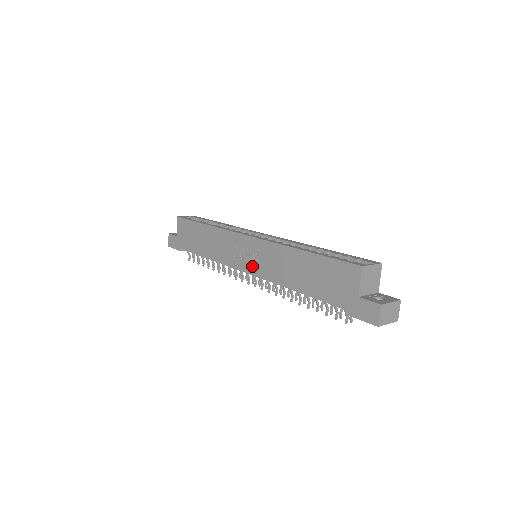
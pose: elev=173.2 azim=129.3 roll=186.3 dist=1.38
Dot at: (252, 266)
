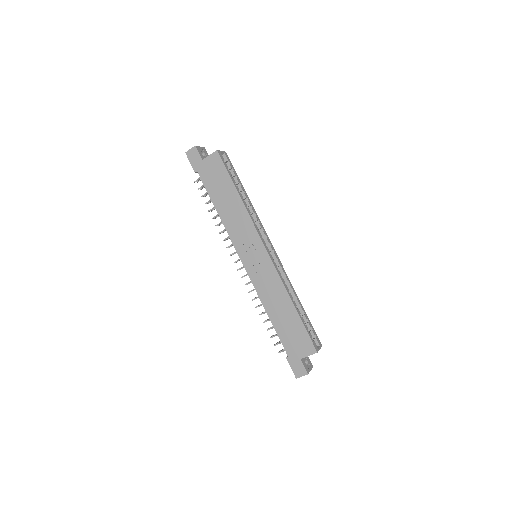
Dot at: (251, 267)
